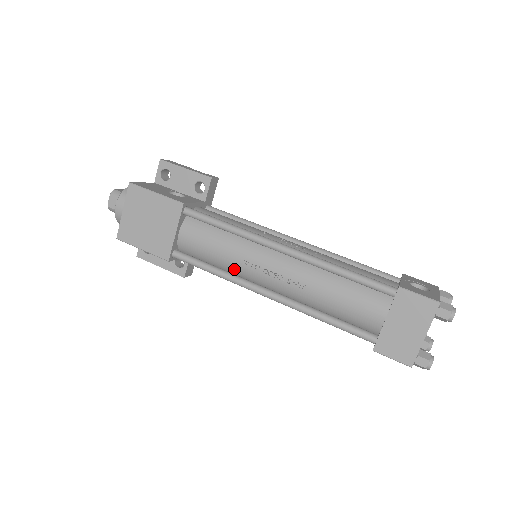
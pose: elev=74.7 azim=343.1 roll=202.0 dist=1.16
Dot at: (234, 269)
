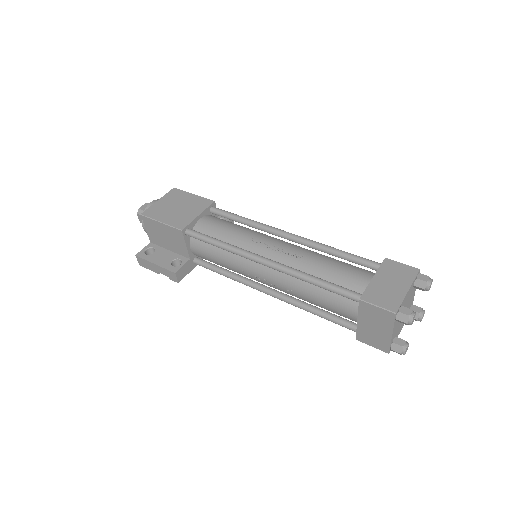
Dot at: (239, 246)
